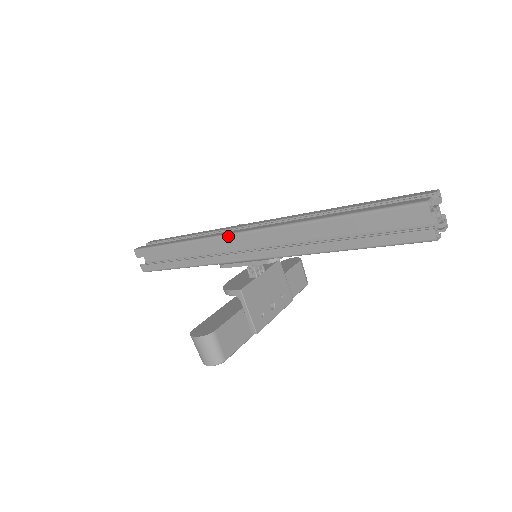
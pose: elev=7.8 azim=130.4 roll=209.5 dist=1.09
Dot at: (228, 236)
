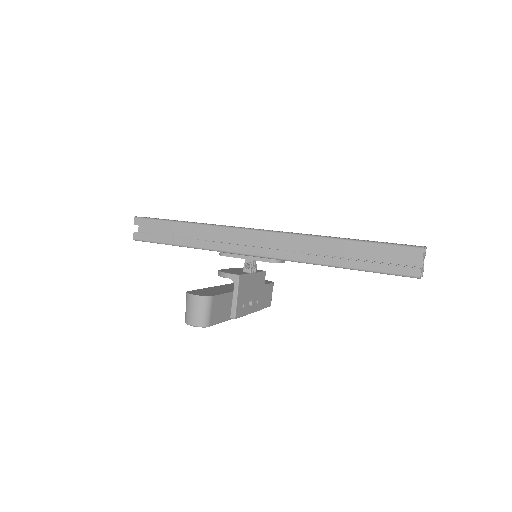
Dot at: (243, 229)
